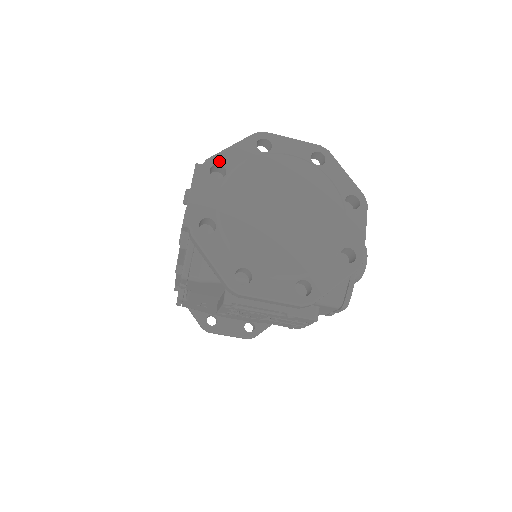
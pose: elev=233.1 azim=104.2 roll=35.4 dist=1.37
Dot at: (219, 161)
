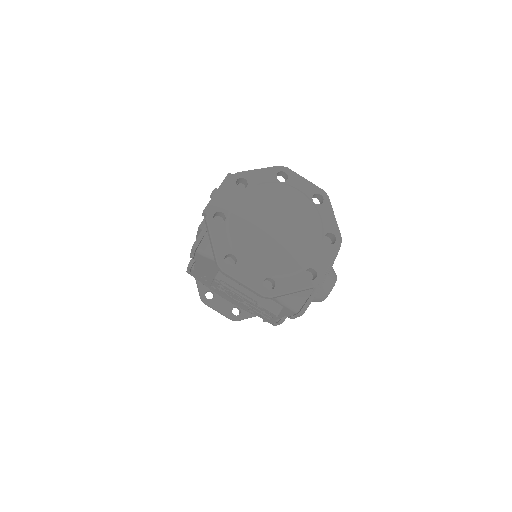
Dot at: (245, 176)
